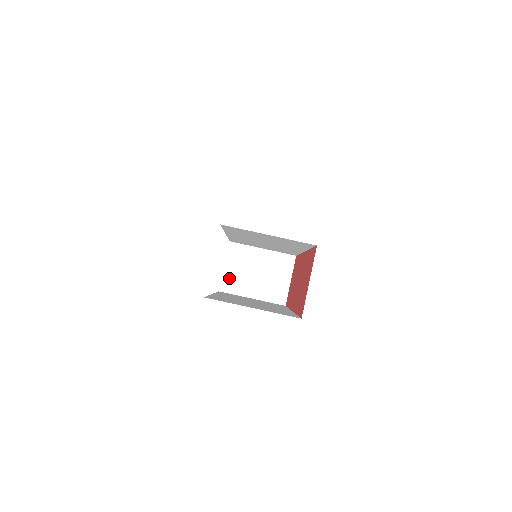
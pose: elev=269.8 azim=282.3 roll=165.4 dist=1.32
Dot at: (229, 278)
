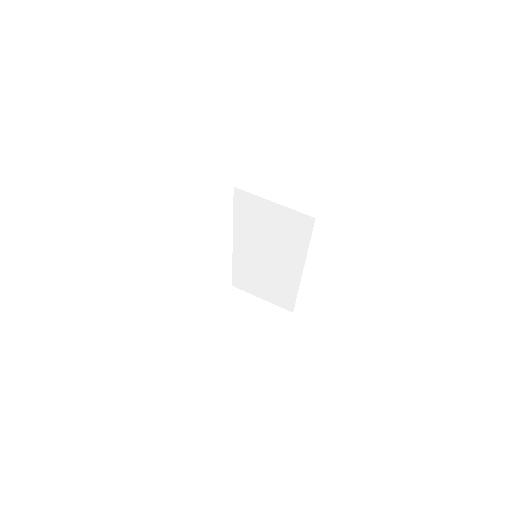
Dot at: (221, 316)
